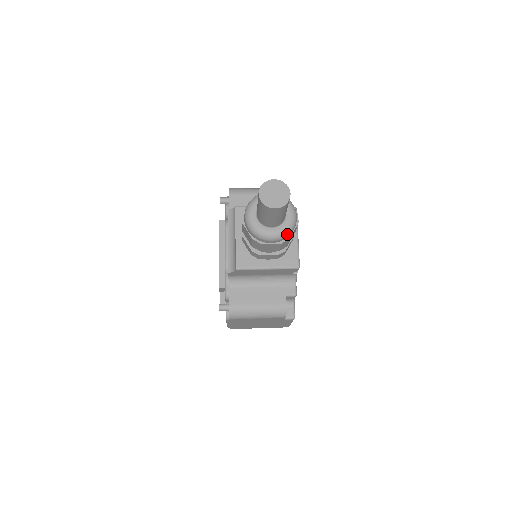
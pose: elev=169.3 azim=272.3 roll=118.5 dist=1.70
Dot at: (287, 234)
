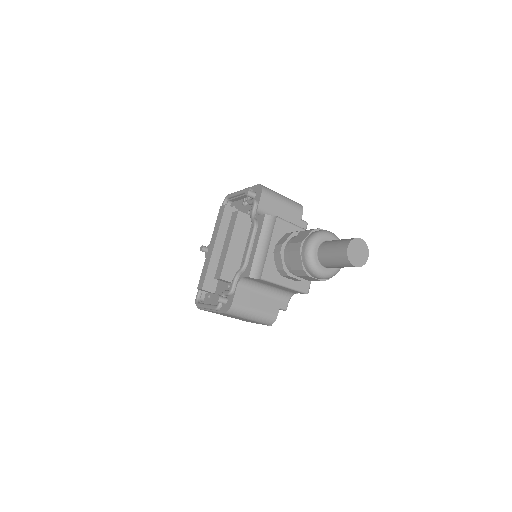
Dot at: (332, 276)
